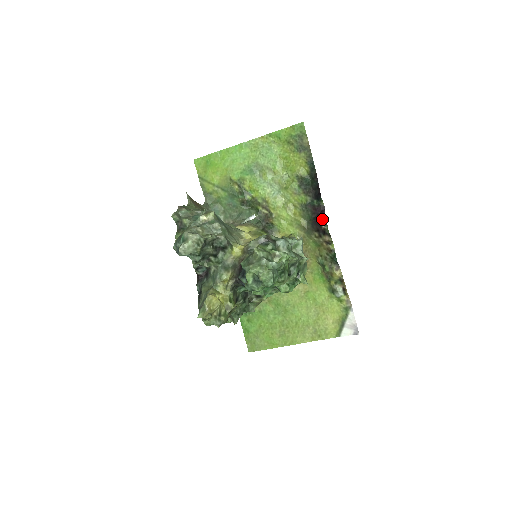
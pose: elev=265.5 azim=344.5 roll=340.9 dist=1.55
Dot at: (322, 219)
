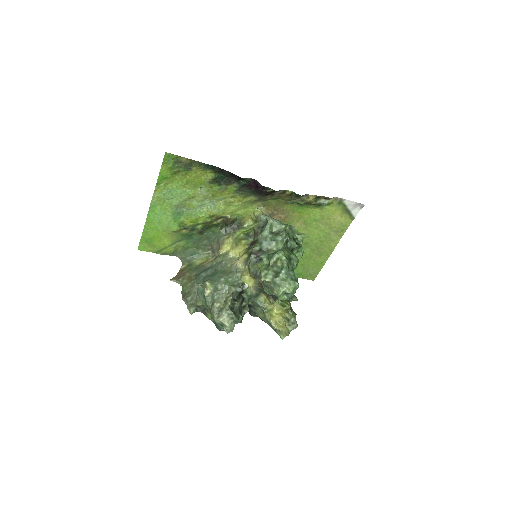
Dot at: (261, 188)
